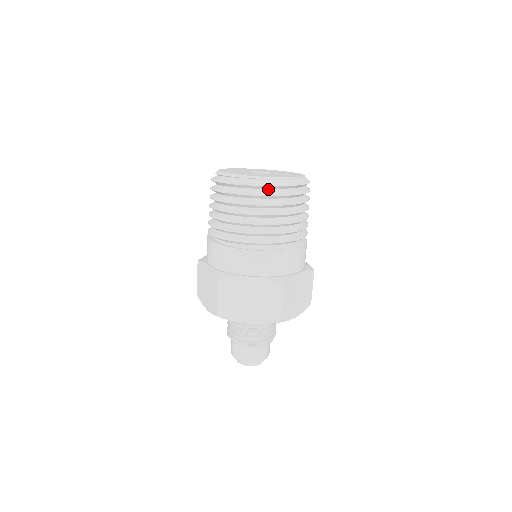
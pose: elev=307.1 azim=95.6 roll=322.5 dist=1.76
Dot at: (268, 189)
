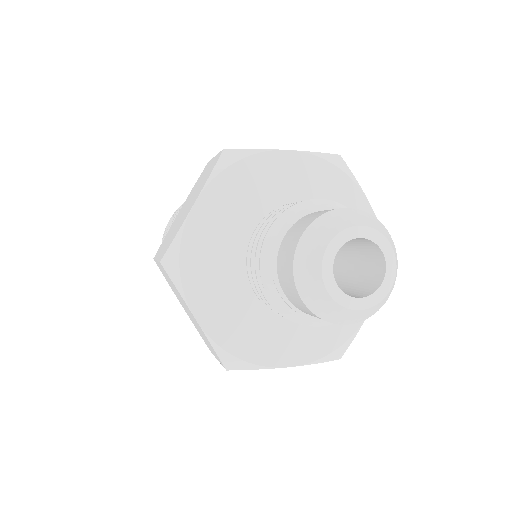
Dot at: occluded
